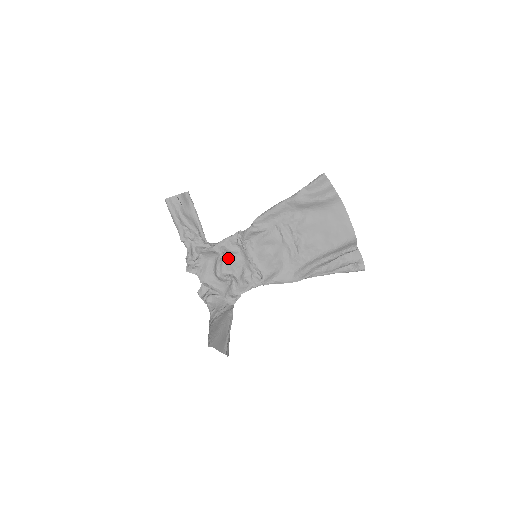
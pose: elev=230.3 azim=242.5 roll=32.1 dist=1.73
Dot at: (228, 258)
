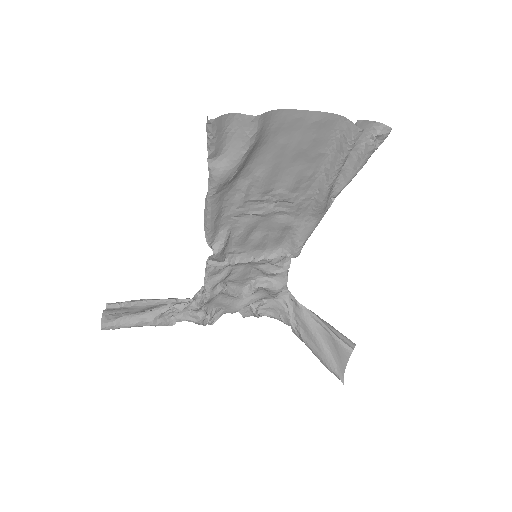
Dot at: (230, 281)
